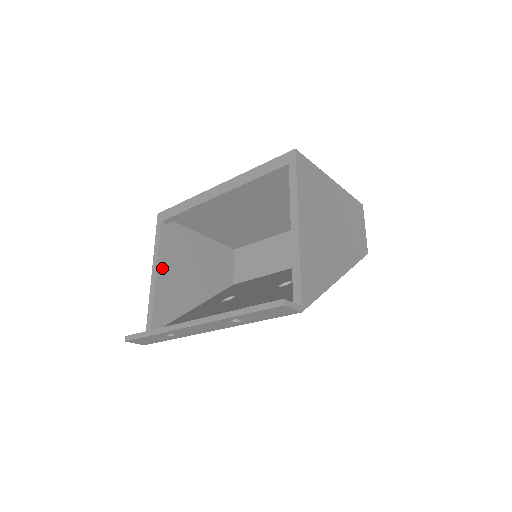
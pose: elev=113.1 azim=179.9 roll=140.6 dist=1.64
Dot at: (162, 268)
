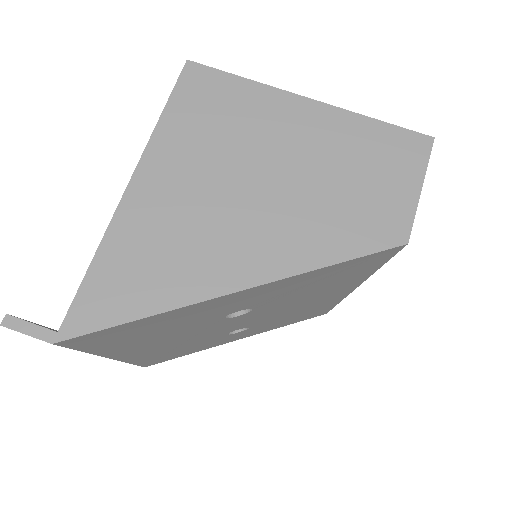
Dot at: occluded
